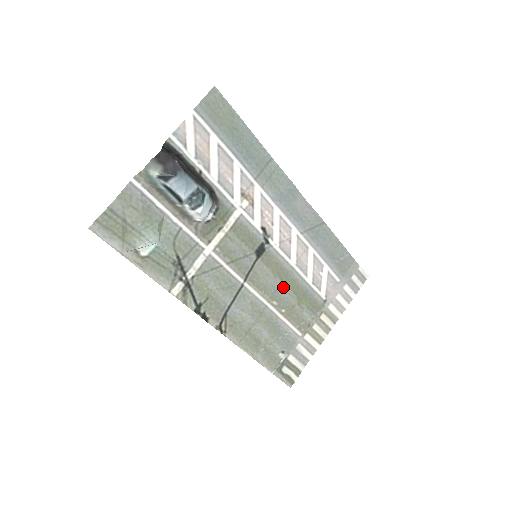
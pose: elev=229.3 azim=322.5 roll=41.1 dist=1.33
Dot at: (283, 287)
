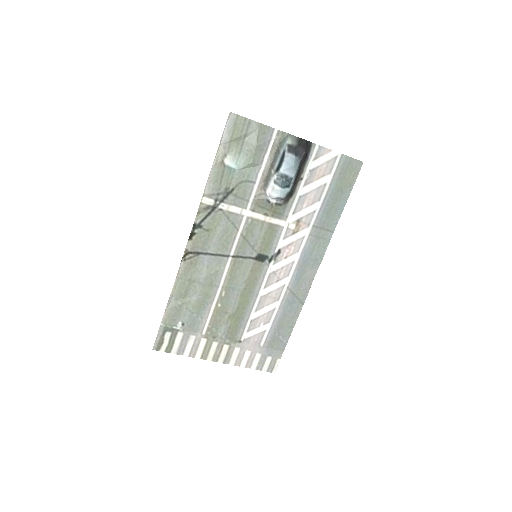
Dot at: (239, 294)
